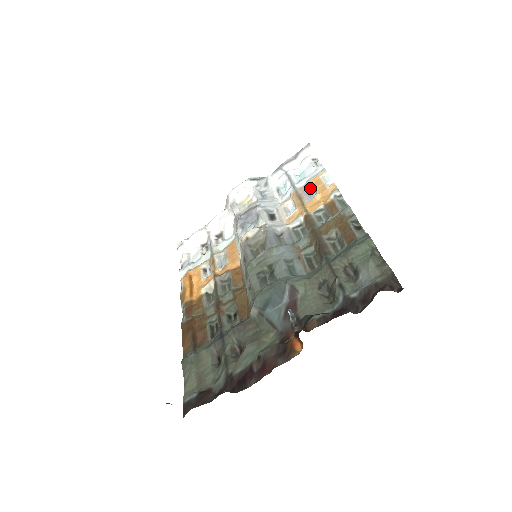
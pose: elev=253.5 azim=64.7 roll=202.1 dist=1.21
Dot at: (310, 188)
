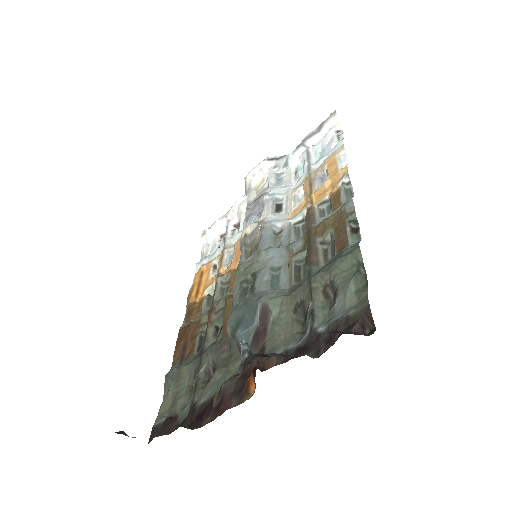
Dot at: (324, 170)
